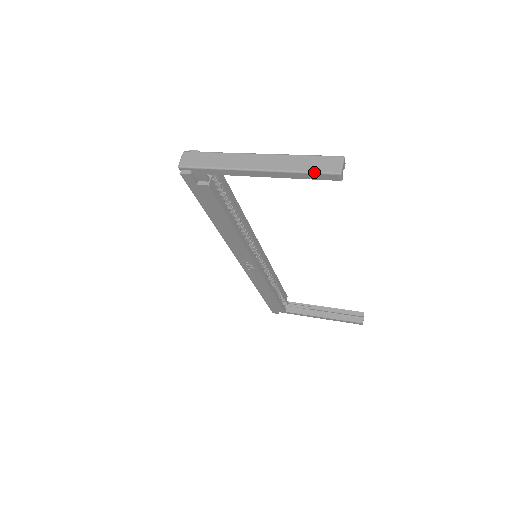
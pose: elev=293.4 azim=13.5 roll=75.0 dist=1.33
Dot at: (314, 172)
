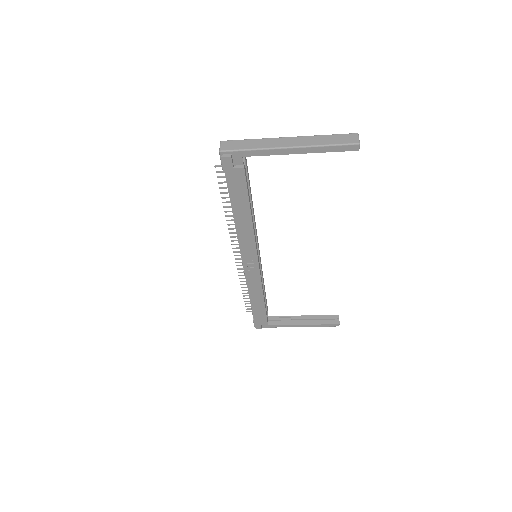
Dot at: (339, 144)
